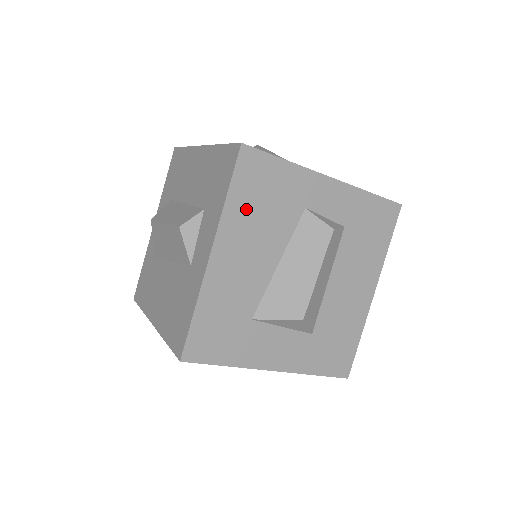
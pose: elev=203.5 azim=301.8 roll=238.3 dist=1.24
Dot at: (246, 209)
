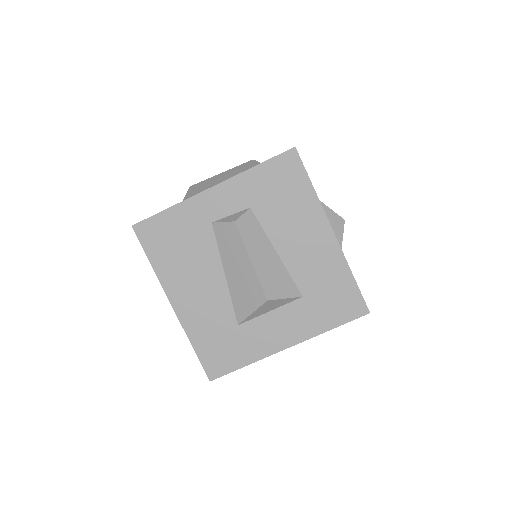
Dot at: occluded
